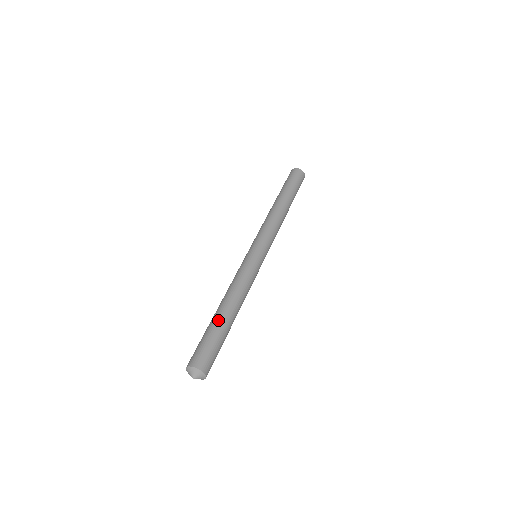
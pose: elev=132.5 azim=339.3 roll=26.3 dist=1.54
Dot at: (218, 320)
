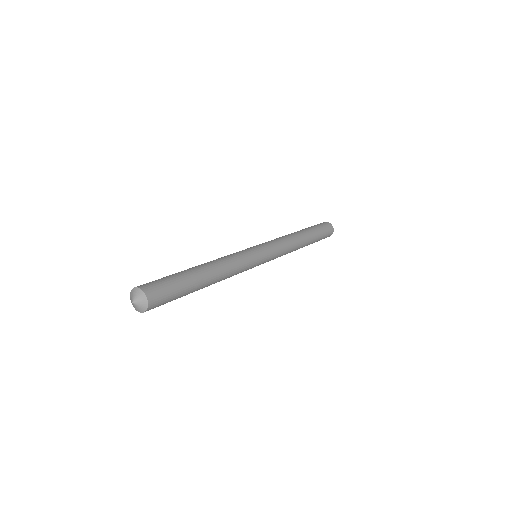
Dot at: (189, 271)
